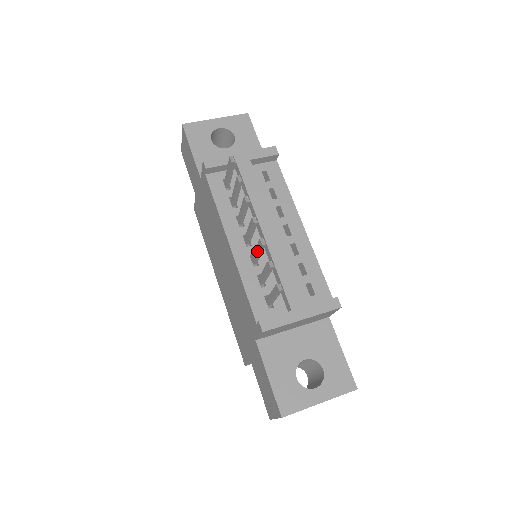
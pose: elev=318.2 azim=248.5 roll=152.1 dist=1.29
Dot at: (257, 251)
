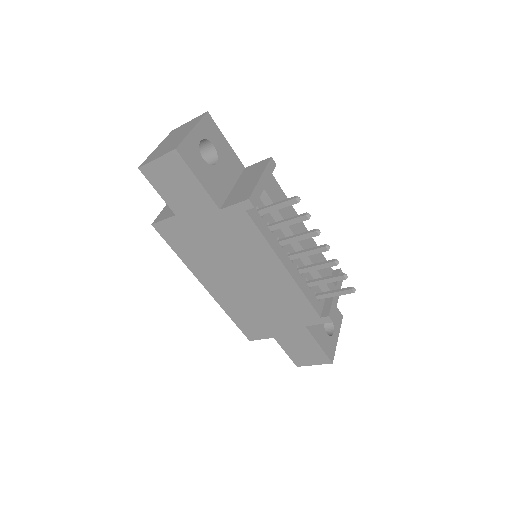
Dot at: (320, 268)
